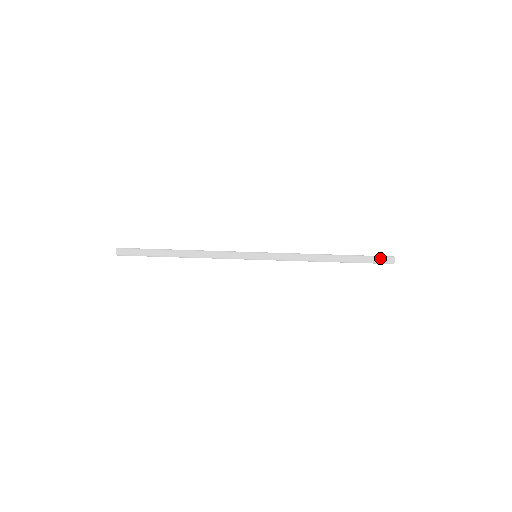
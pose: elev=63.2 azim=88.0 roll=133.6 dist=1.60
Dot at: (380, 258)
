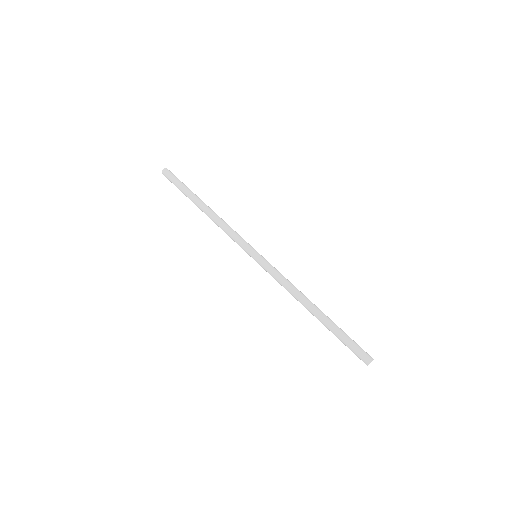
Dot at: (358, 349)
